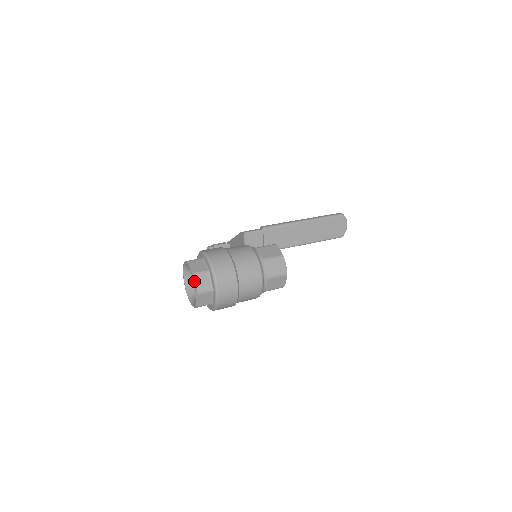
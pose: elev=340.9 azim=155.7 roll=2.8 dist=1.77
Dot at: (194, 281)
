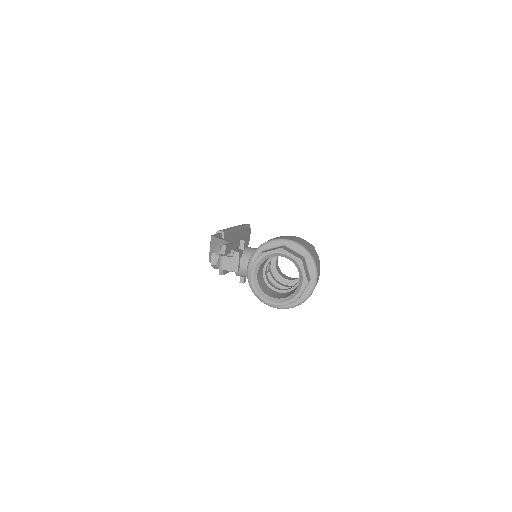
Dot at: (303, 268)
